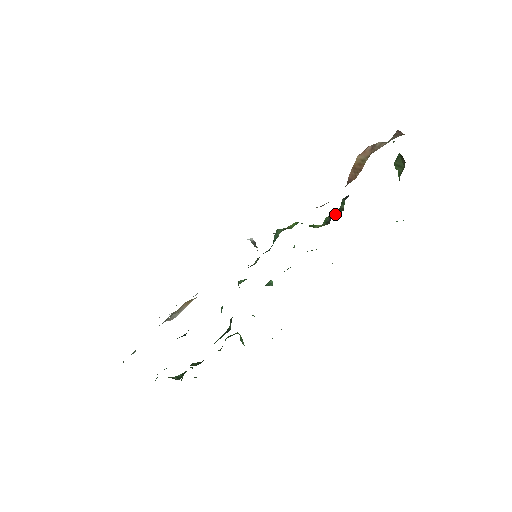
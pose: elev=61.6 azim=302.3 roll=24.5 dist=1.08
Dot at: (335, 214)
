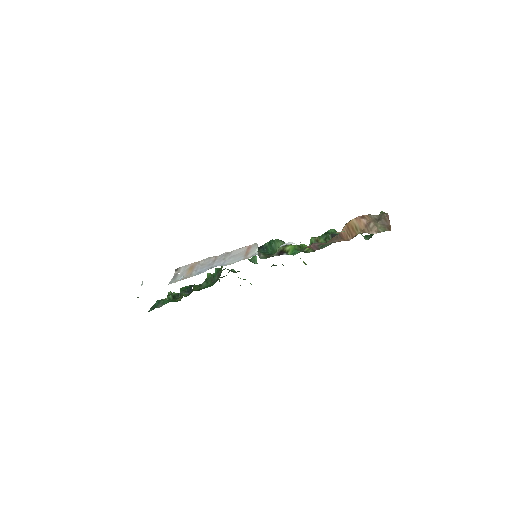
Dot at: occluded
